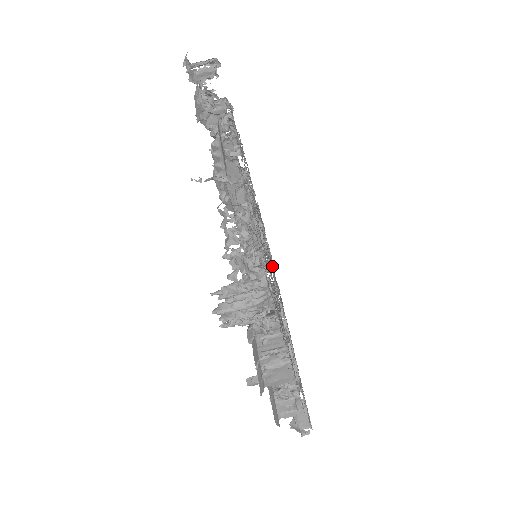
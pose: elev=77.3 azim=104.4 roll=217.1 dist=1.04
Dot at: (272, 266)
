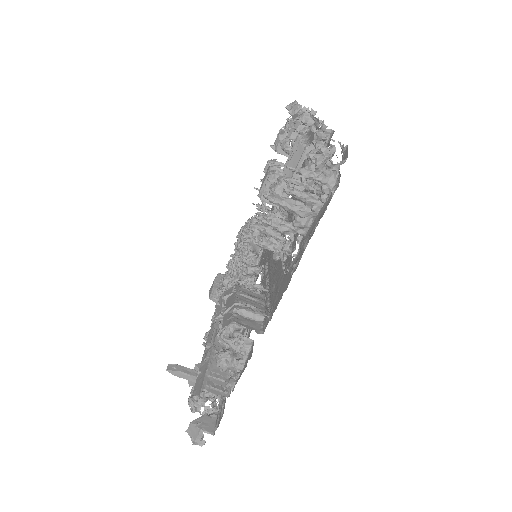
Dot at: occluded
